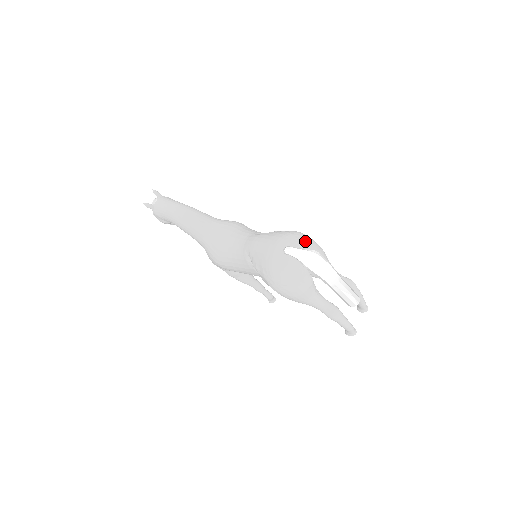
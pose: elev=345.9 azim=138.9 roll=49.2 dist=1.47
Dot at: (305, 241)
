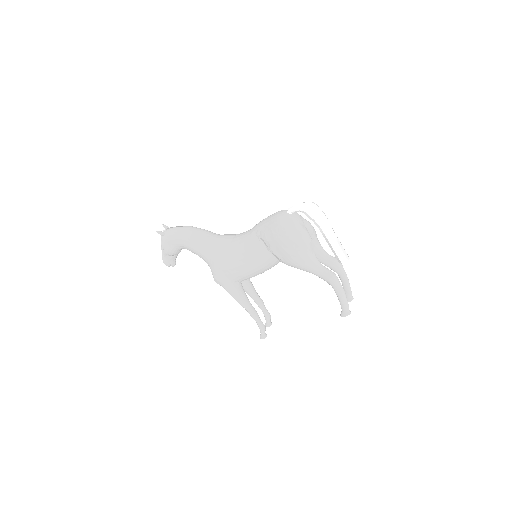
Dot at: occluded
